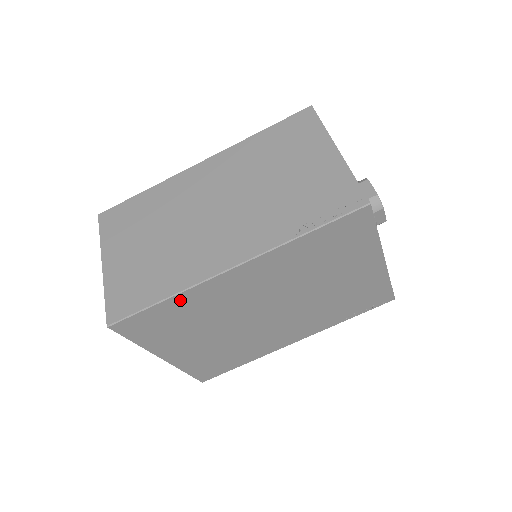
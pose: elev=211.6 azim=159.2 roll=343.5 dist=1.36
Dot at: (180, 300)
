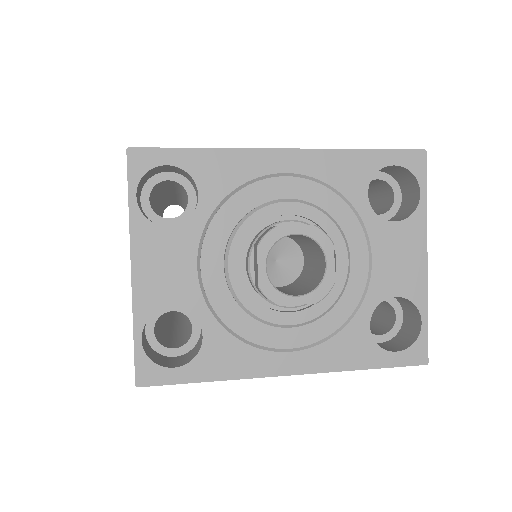
Dot at: occluded
